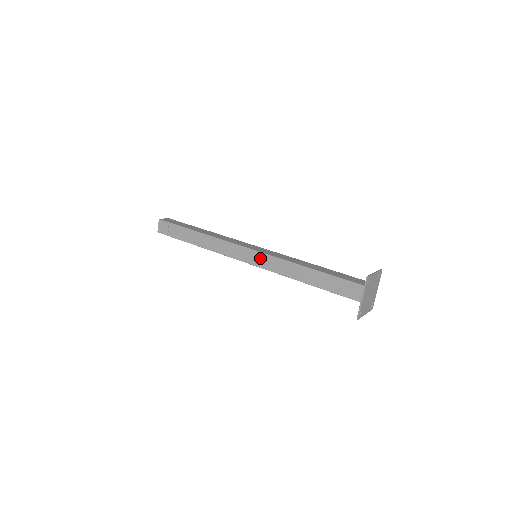
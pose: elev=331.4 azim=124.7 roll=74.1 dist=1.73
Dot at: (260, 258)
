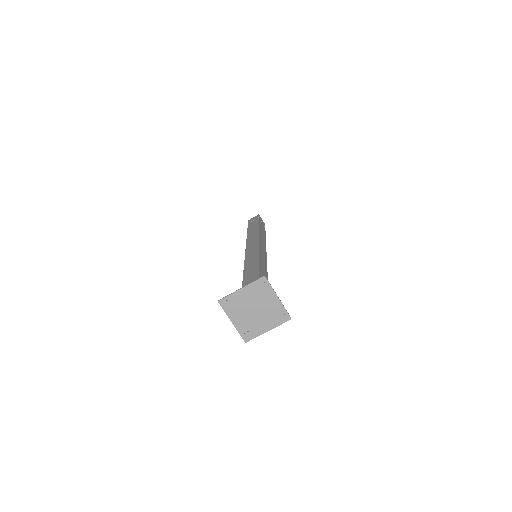
Dot at: occluded
